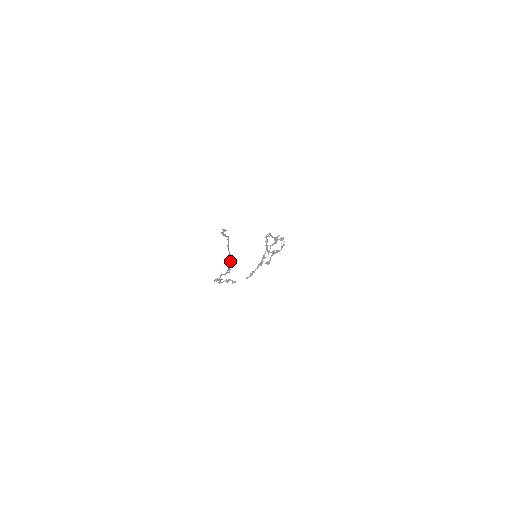
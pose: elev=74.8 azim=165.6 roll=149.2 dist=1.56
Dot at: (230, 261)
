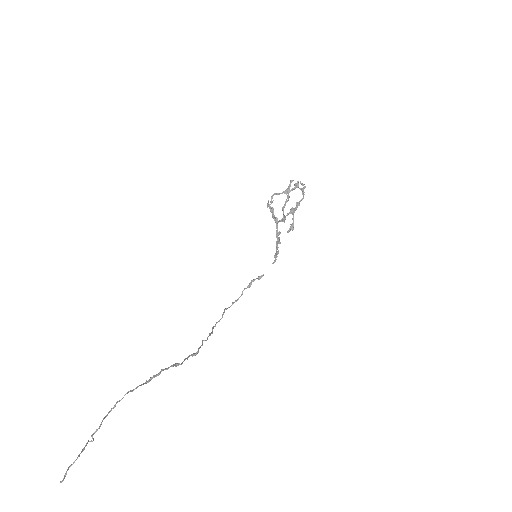
Dot at: (176, 366)
